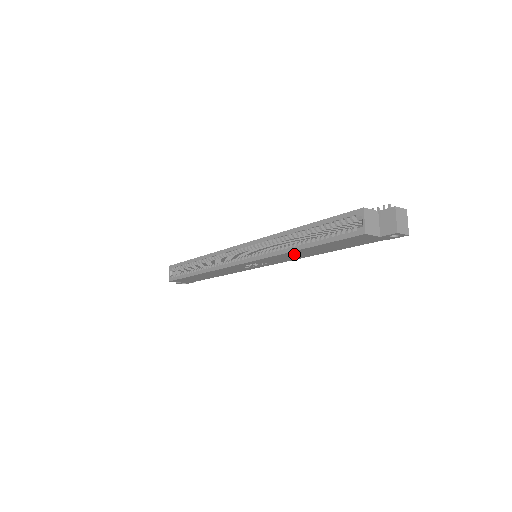
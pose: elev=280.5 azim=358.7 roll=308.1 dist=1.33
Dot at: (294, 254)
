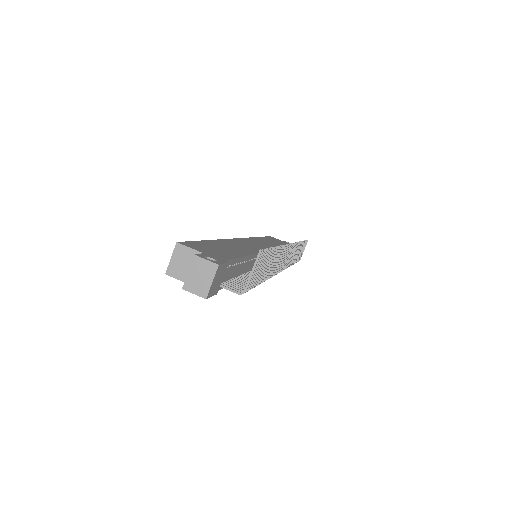
Dot at: occluded
